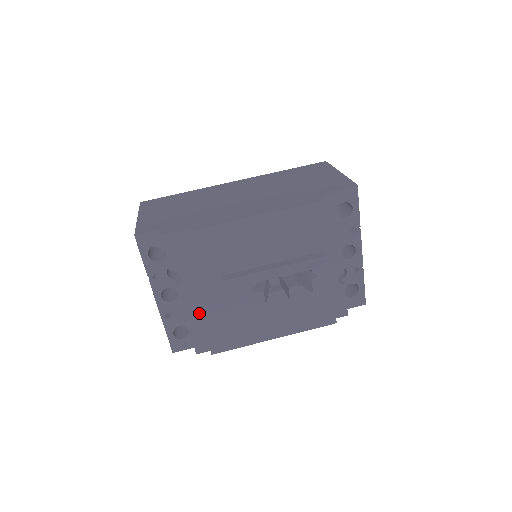
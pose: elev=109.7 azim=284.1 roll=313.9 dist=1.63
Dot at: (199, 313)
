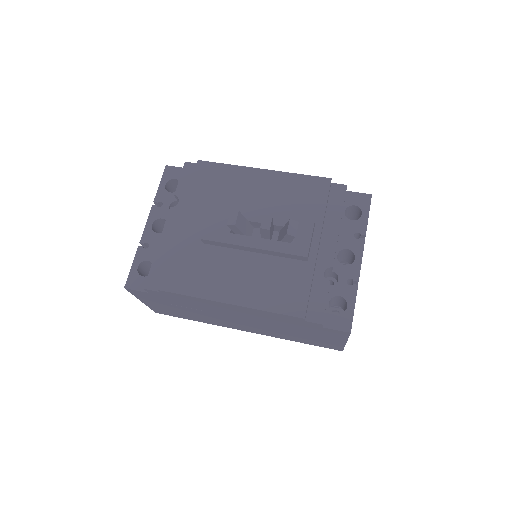
Dot at: occluded
